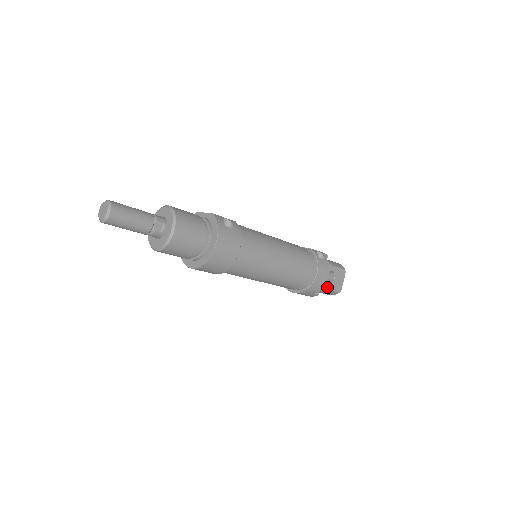
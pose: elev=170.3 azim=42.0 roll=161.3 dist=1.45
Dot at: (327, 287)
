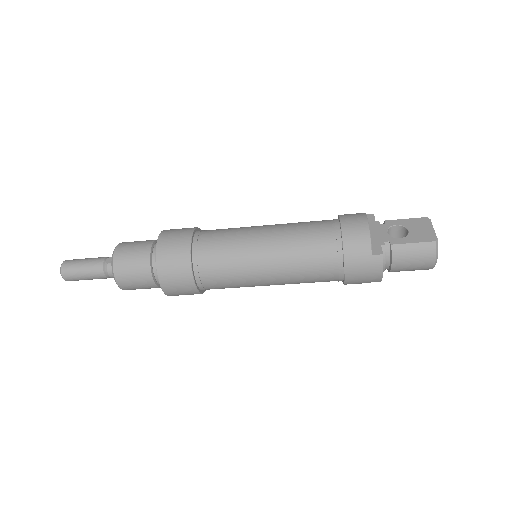
Dot at: (397, 243)
